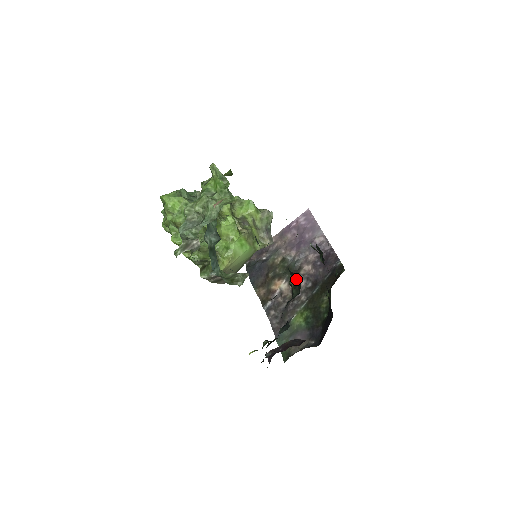
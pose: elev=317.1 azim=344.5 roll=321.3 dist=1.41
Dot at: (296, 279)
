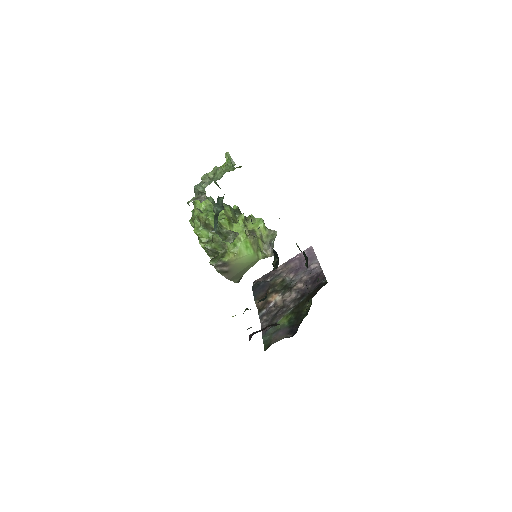
Dot at: occluded
